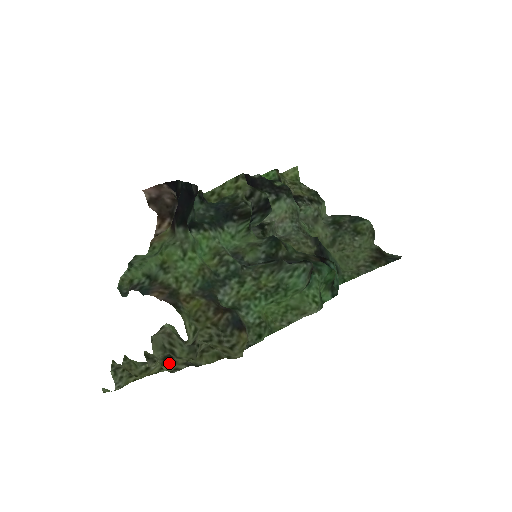
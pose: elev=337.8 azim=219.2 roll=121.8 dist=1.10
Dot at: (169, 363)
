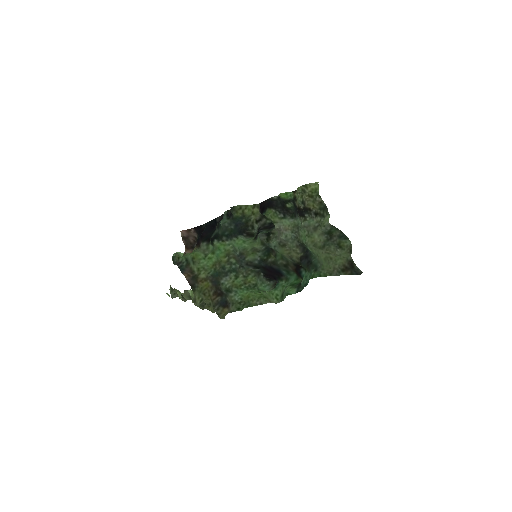
Dot at: occluded
